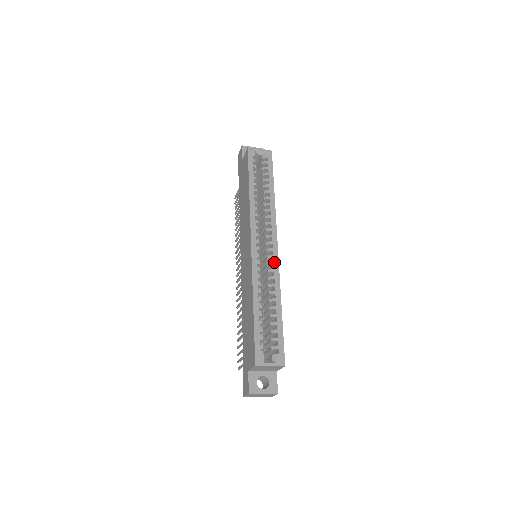
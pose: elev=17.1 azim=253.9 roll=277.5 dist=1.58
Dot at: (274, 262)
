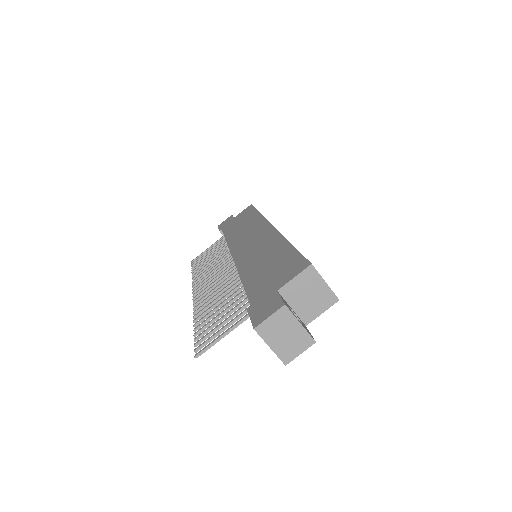
Dot at: occluded
